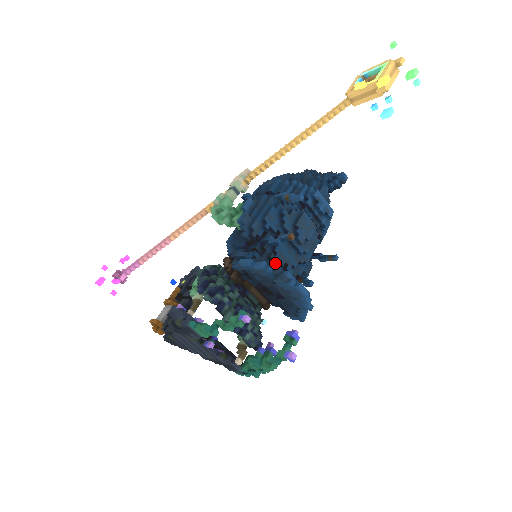
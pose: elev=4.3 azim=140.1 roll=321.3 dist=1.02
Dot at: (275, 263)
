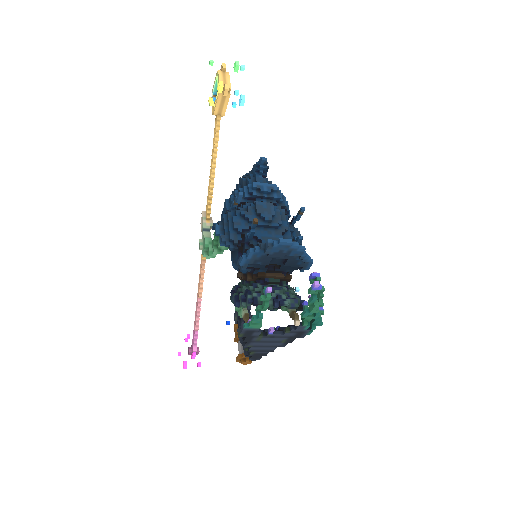
Dot at: occluded
